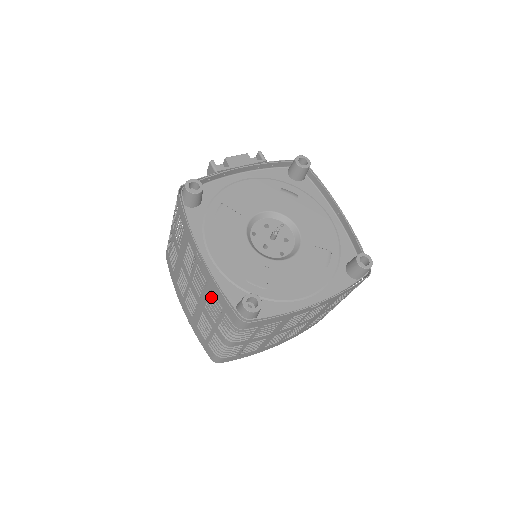
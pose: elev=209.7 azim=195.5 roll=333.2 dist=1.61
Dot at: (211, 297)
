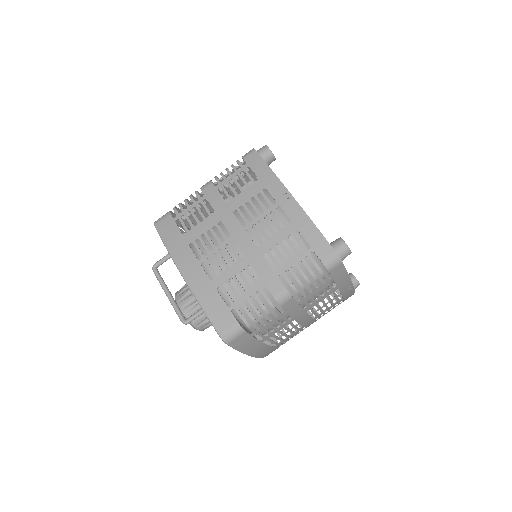
Dot at: occluded
